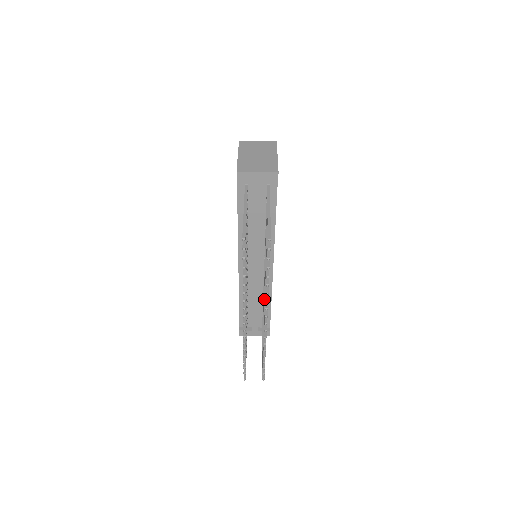
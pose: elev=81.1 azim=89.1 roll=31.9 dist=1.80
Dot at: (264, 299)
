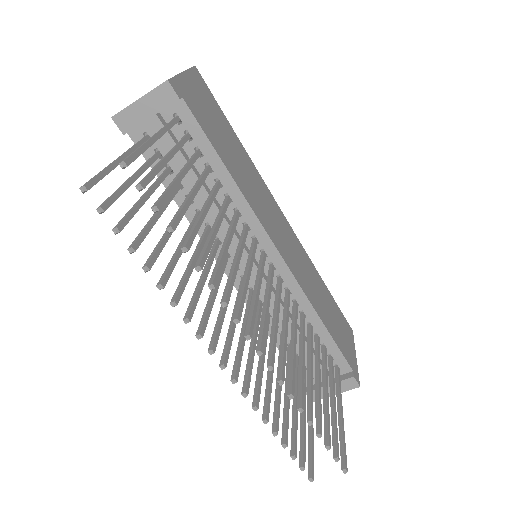
Dot at: occluded
